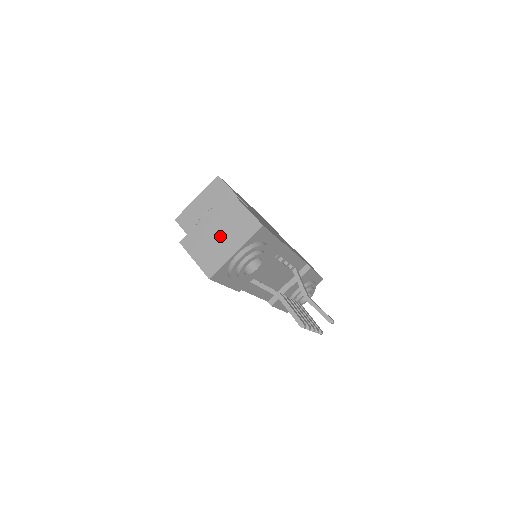
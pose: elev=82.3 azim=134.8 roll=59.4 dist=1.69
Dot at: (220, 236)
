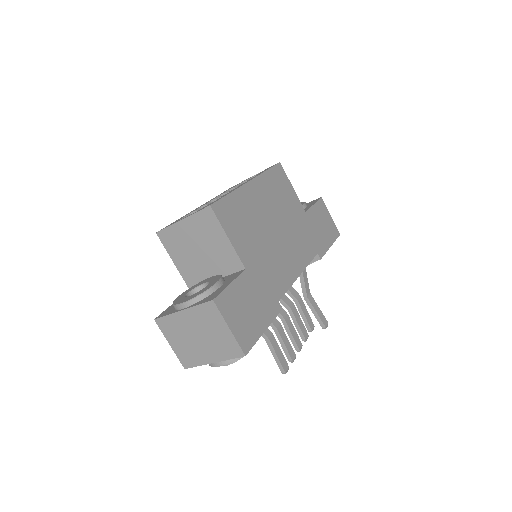
Dot at: (198, 339)
